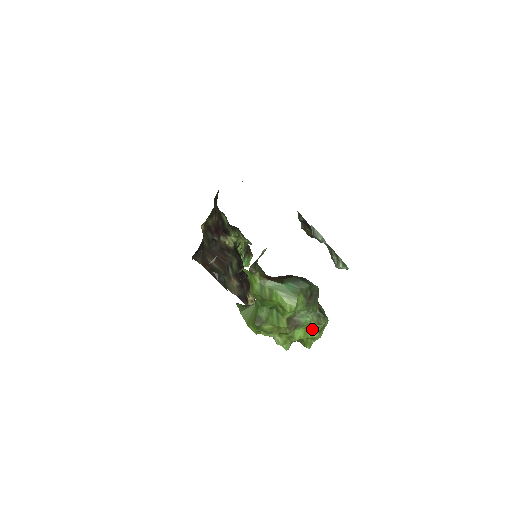
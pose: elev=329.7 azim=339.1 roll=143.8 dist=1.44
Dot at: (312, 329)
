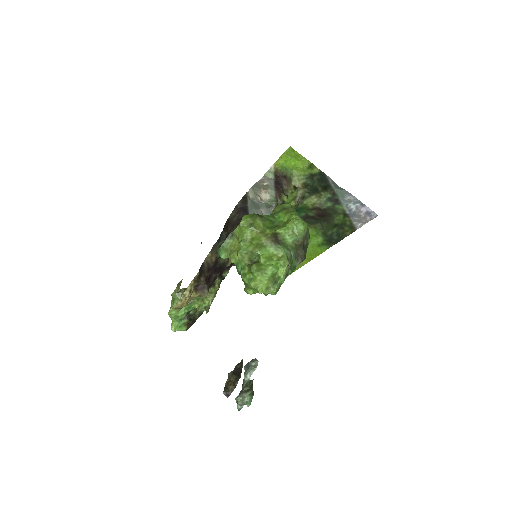
Dot at: (275, 263)
